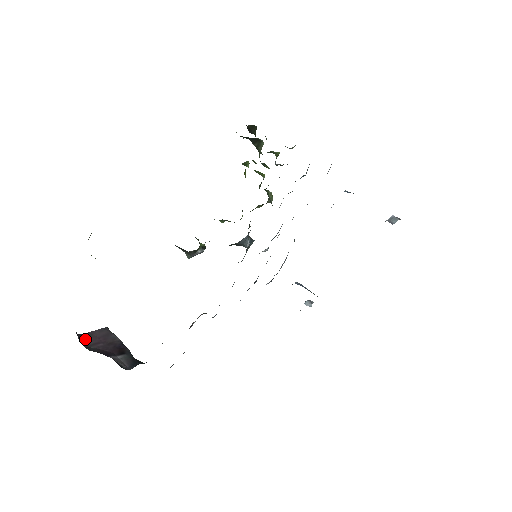
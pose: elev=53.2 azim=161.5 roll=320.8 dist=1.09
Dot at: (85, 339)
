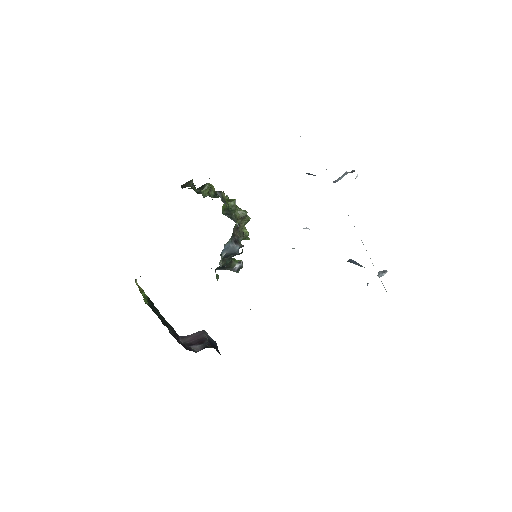
Dot at: (185, 339)
